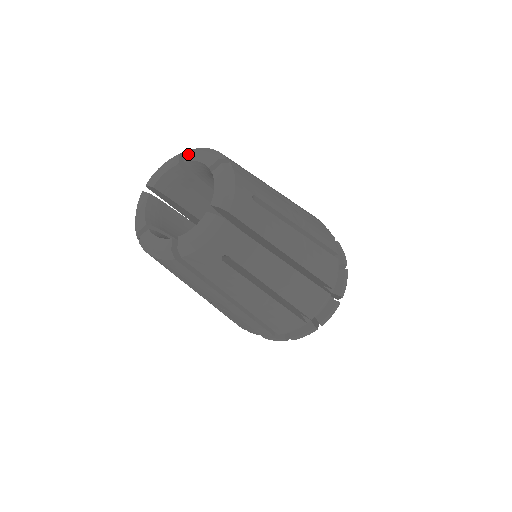
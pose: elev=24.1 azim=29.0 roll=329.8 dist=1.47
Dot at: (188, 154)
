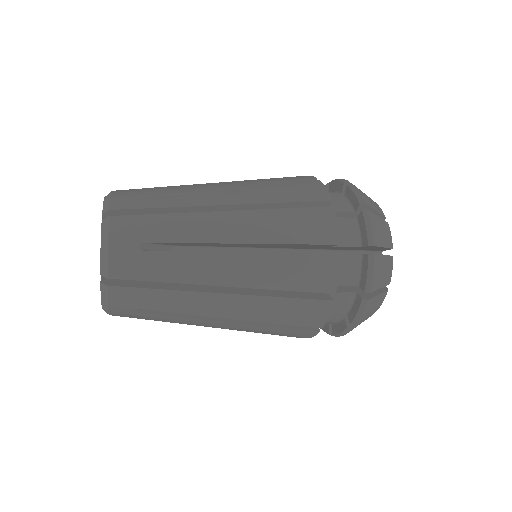
Dot at: (101, 228)
